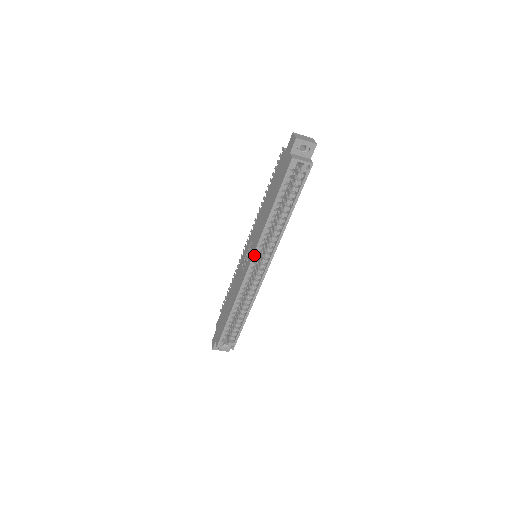
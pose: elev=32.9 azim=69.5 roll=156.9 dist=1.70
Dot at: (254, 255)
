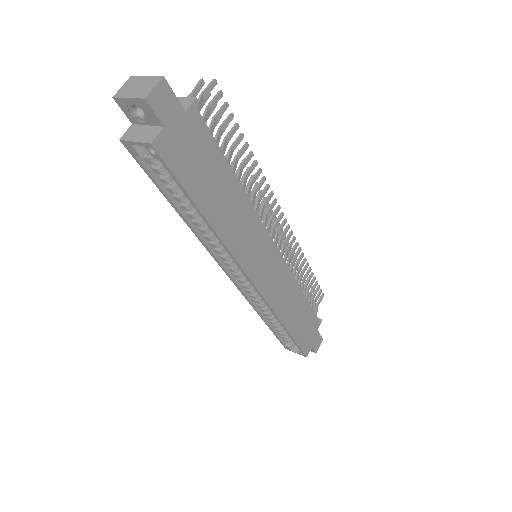
Dot at: (221, 267)
